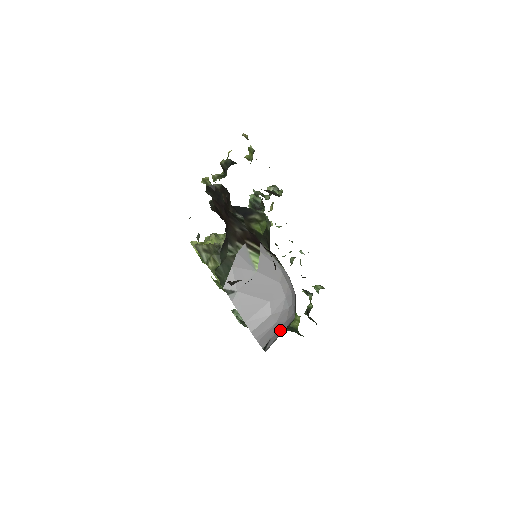
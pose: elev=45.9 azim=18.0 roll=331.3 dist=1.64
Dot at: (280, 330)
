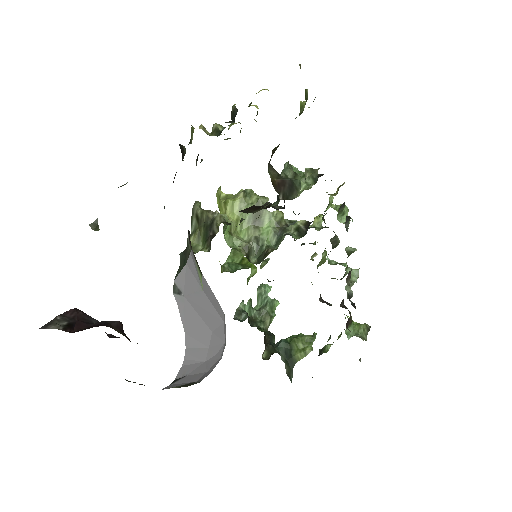
Dot at: (194, 377)
